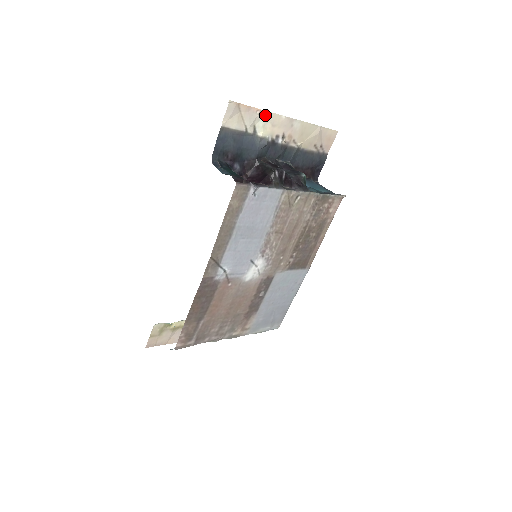
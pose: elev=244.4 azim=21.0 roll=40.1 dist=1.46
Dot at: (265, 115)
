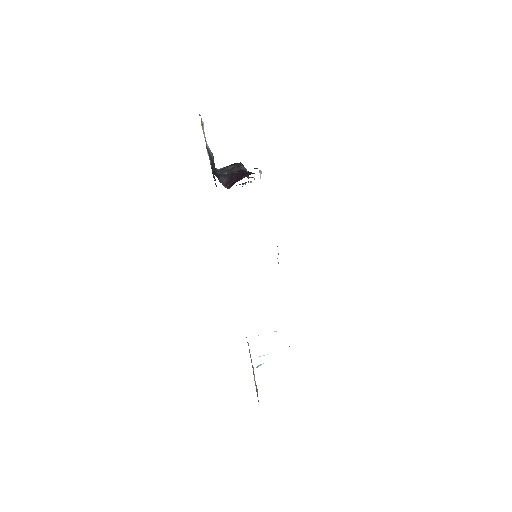
Dot at: occluded
